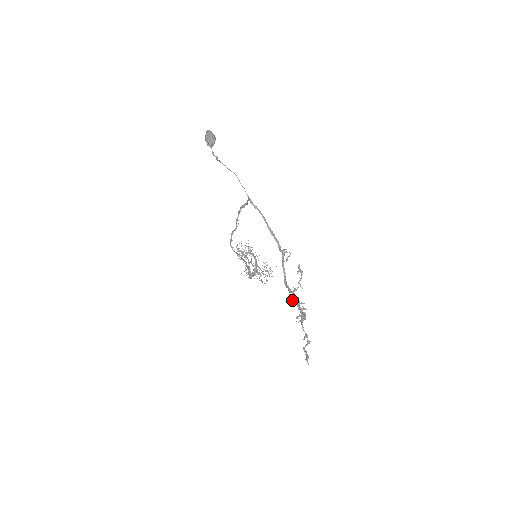
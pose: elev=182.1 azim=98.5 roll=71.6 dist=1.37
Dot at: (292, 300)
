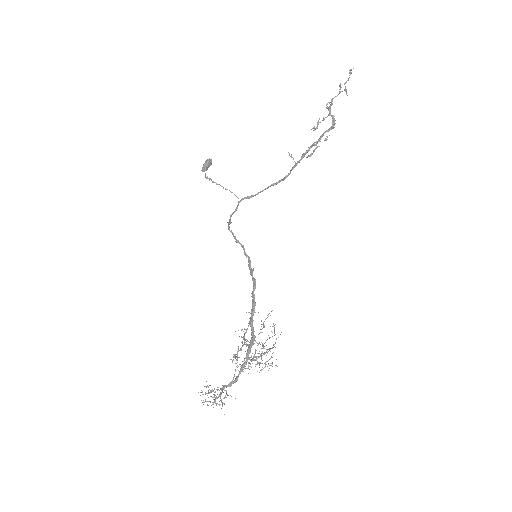
Dot at: (317, 143)
